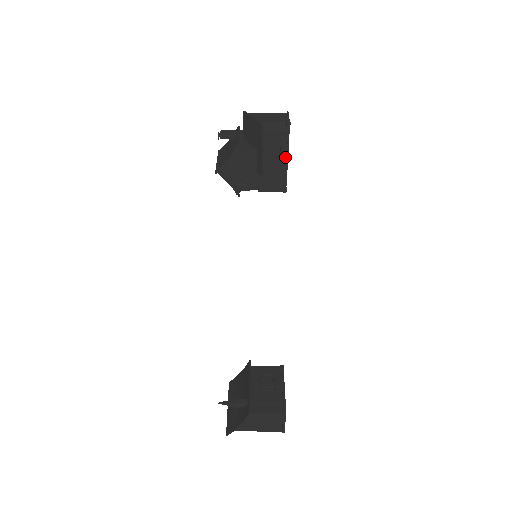
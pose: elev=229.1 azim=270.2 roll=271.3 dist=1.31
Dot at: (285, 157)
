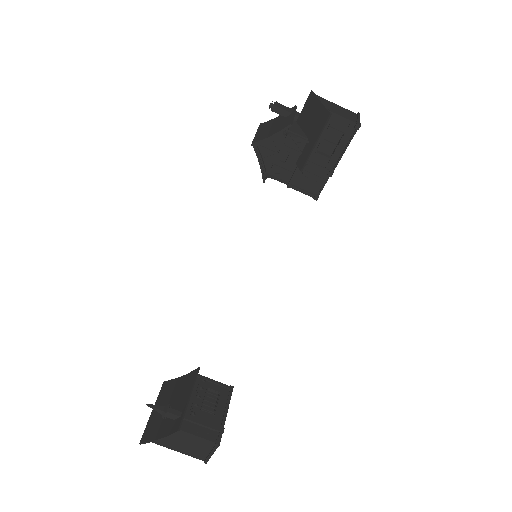
Dot at: (335, 161)
